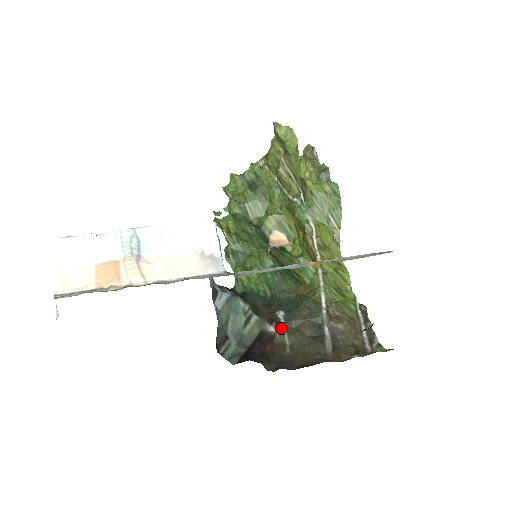
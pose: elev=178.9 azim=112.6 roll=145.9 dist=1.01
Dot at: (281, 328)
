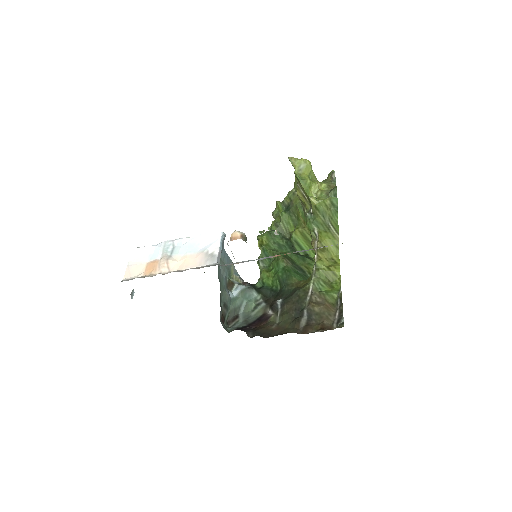
Dot at: (277, 311)
